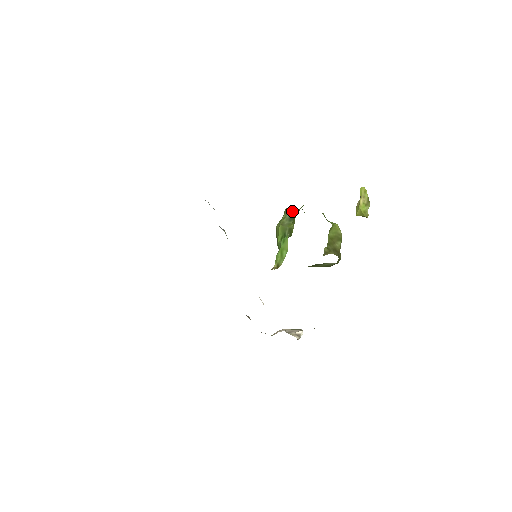
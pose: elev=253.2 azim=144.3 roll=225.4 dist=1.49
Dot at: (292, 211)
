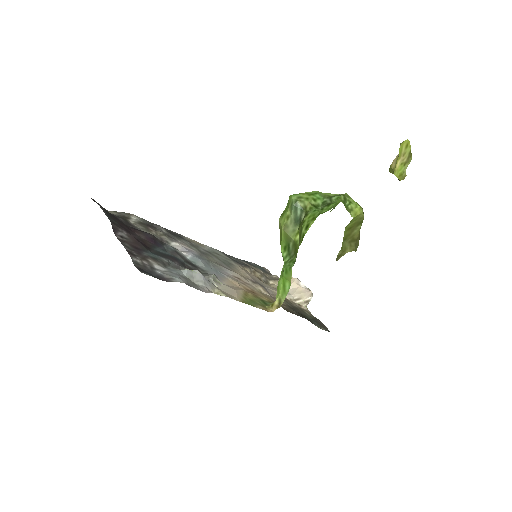
Dot at: (298, 209)
